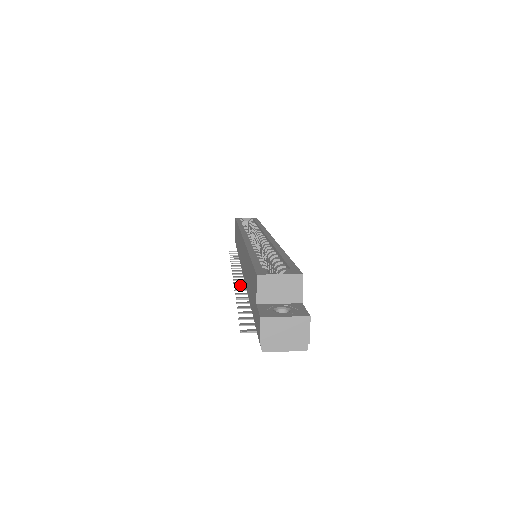
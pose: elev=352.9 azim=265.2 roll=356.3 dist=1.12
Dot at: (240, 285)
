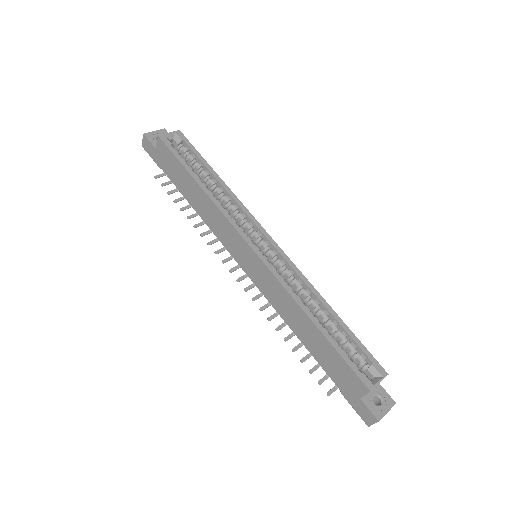
Dot at: (255, 296)
